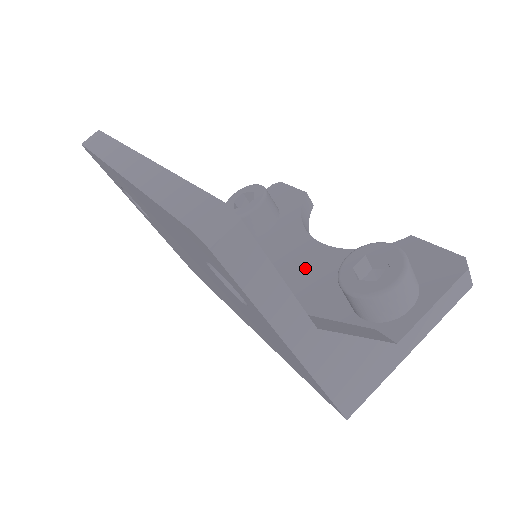
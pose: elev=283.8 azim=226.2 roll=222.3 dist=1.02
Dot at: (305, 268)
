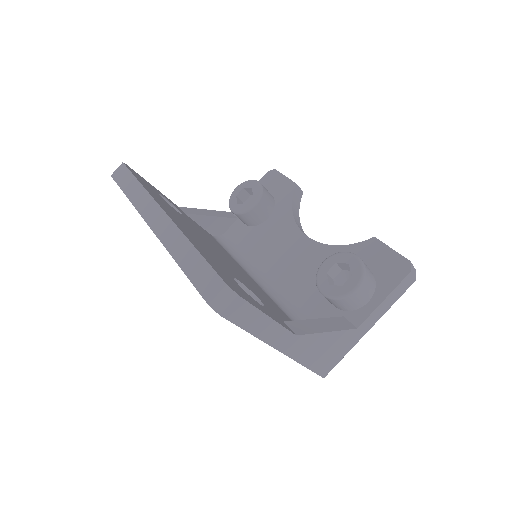
Dot at: (295, 259)
